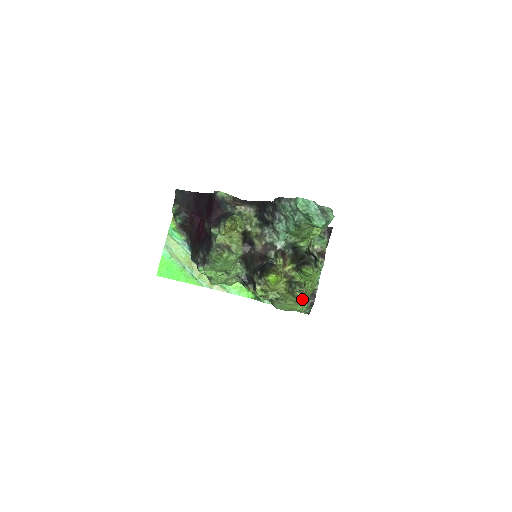
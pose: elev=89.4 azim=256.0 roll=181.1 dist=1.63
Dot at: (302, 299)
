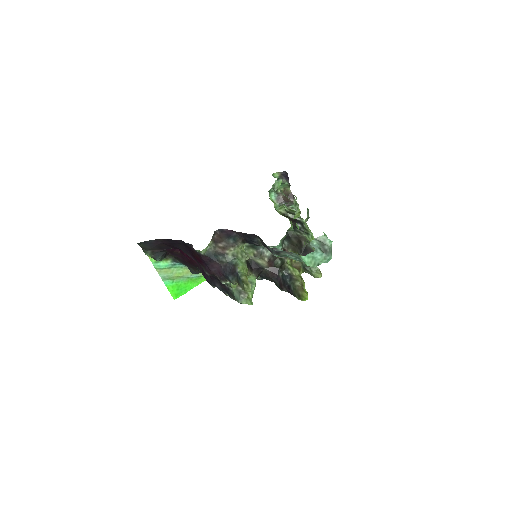
Dot at: occluded
